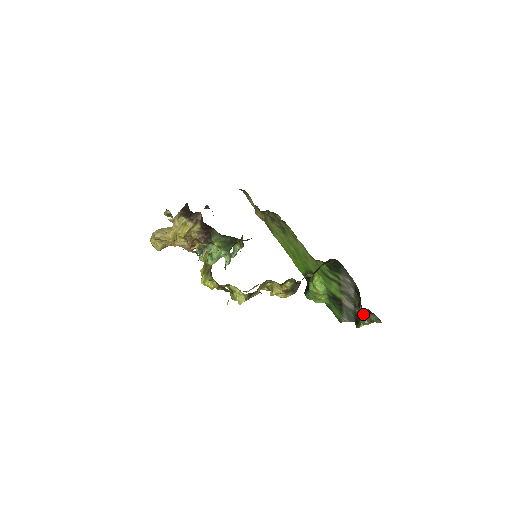
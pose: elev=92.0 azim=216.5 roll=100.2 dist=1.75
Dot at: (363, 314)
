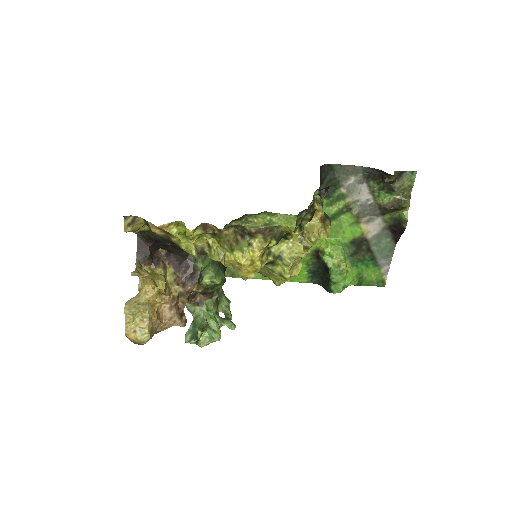
Dot at: (395, 201)
